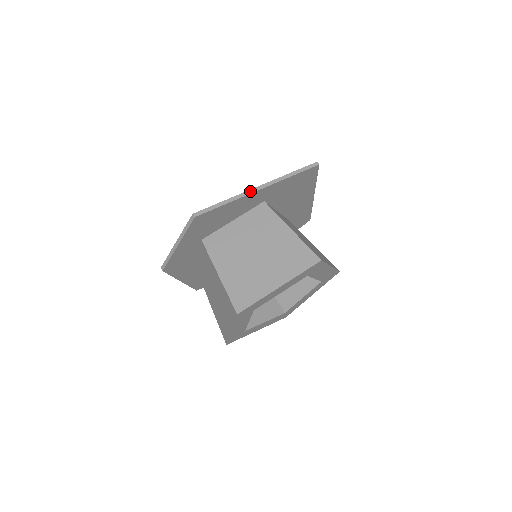
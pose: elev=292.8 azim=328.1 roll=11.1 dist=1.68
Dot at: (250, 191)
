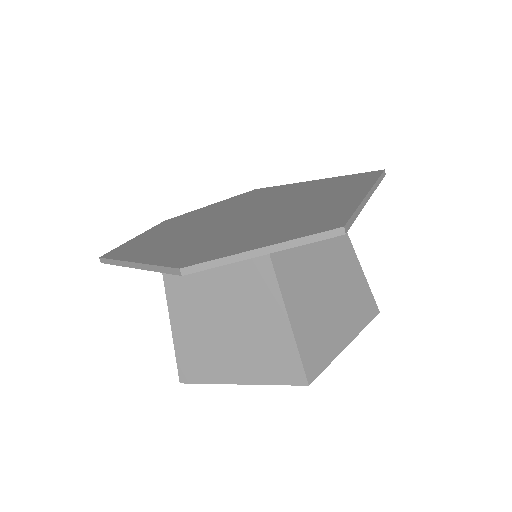
Dot at: (367, 198)
